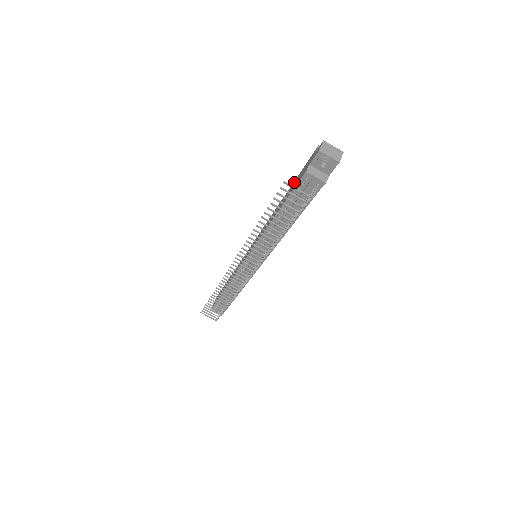
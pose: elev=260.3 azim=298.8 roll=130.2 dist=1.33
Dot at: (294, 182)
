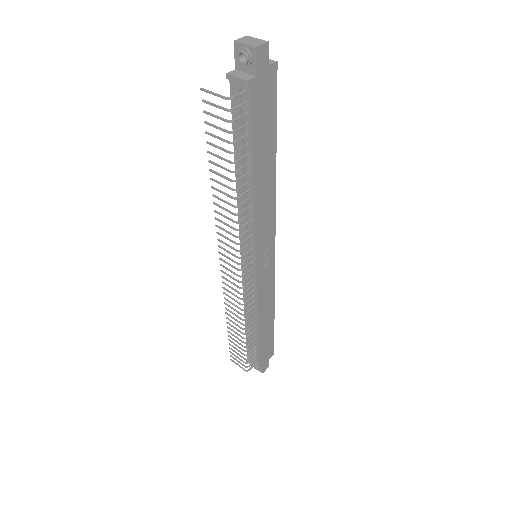
Dot at: occluded
